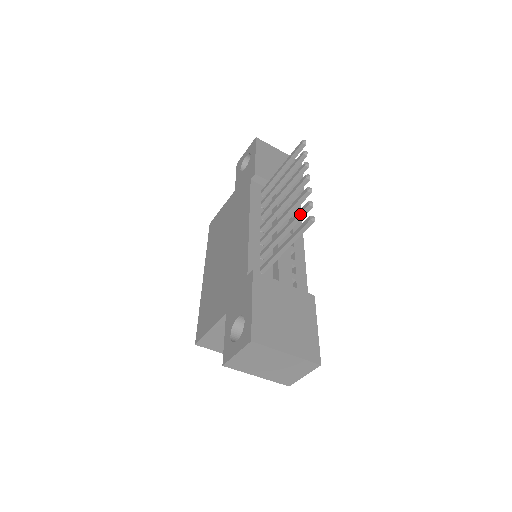
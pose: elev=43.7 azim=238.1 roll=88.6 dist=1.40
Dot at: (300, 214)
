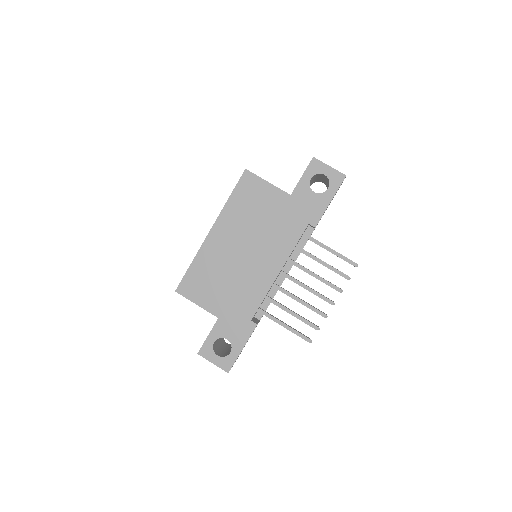
Dot at: occluded
